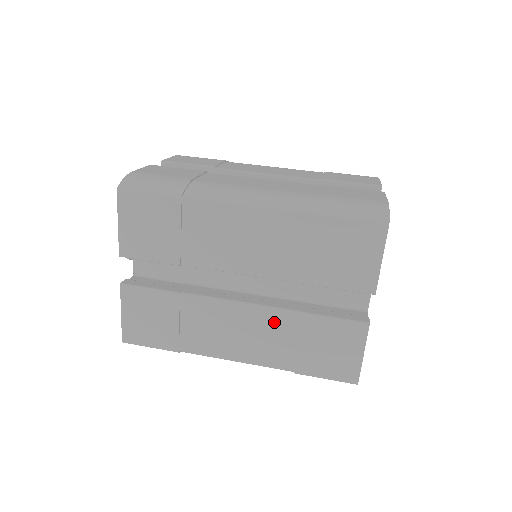
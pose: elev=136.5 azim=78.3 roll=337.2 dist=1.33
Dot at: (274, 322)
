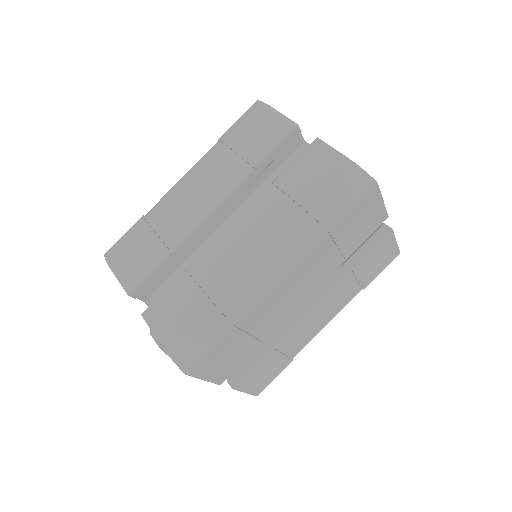
Dot at: (338, 291)
